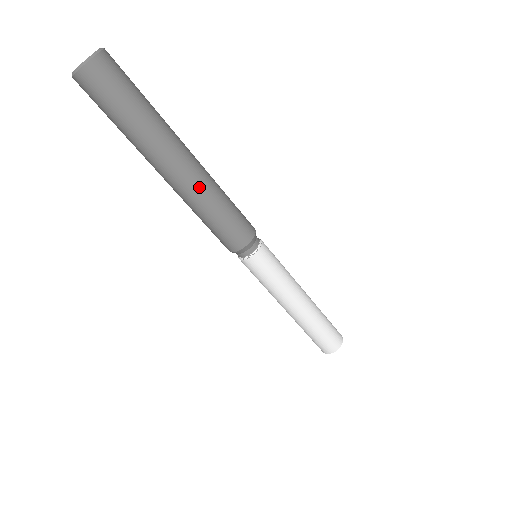
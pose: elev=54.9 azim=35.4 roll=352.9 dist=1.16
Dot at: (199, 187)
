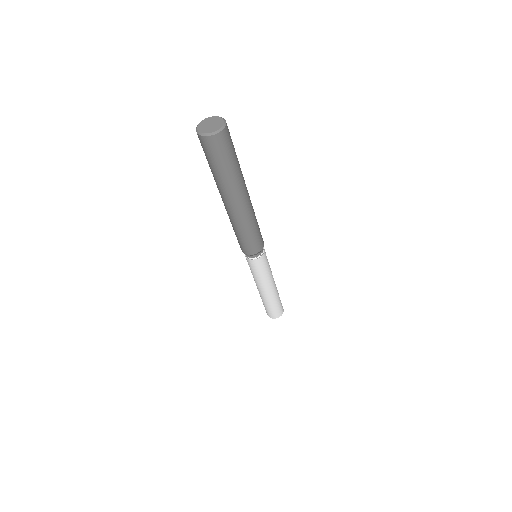
Dot at: (248, 215)
